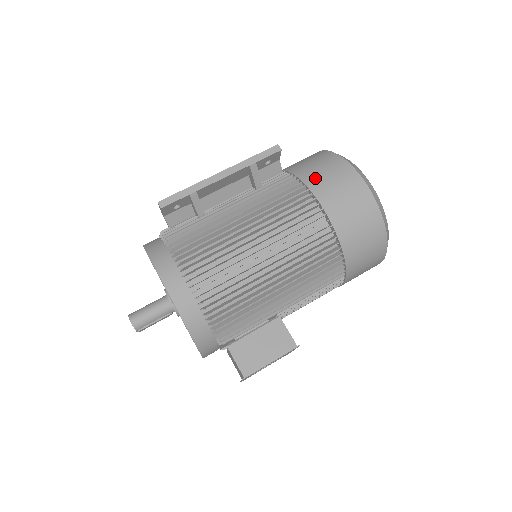
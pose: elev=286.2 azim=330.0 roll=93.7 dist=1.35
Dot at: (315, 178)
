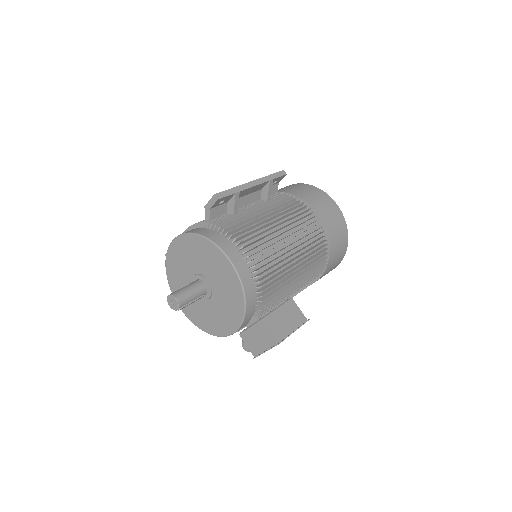
Dot at: (308, 198)
